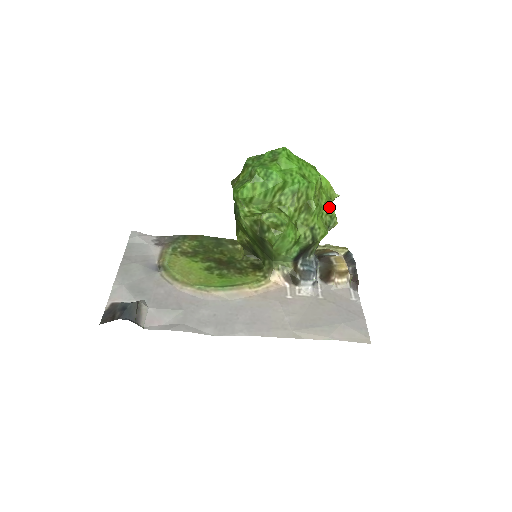
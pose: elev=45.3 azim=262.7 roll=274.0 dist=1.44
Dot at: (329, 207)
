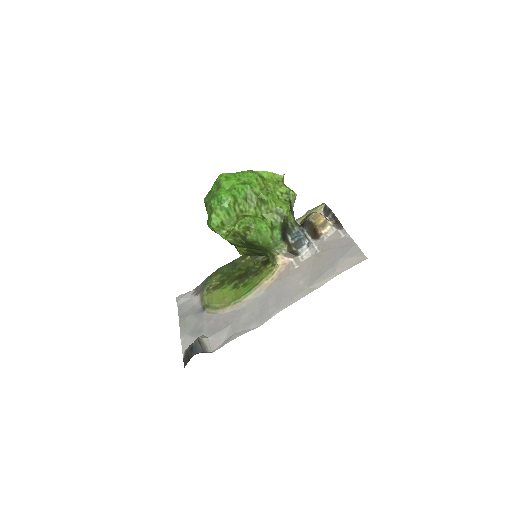
Dot at: (280, 188)
